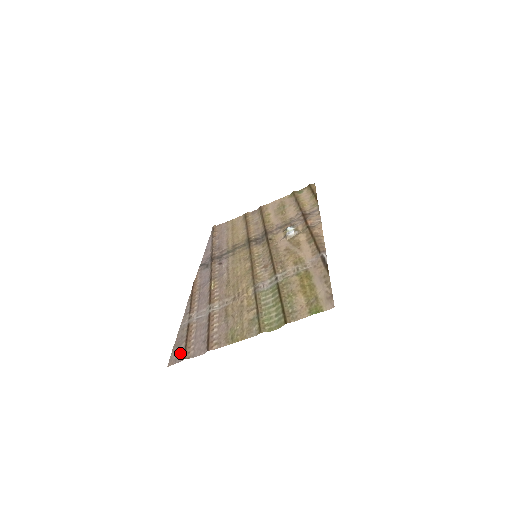
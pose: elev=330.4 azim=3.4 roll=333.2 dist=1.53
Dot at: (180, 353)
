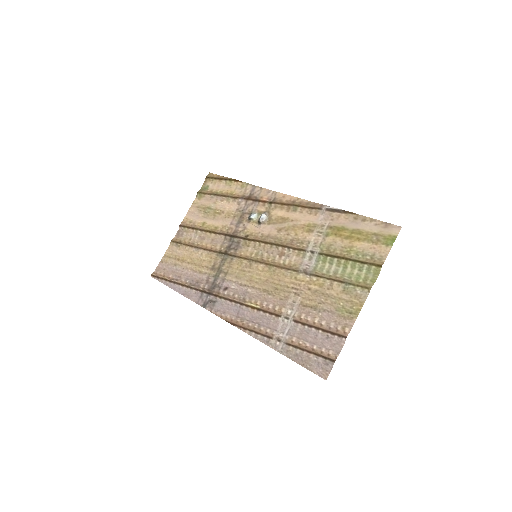
Dot at: (321, 363)
